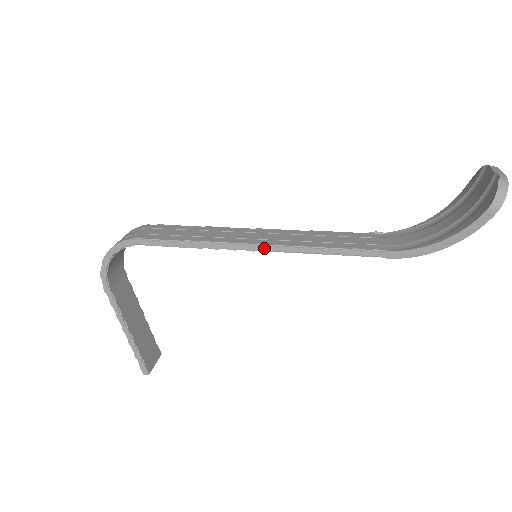
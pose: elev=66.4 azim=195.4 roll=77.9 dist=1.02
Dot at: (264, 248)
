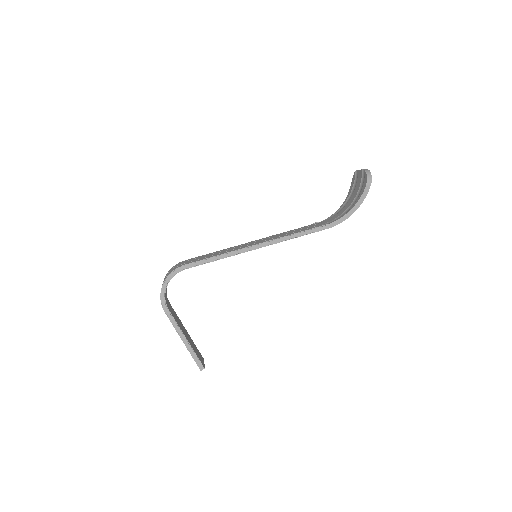
Dot at: (262, 245)
